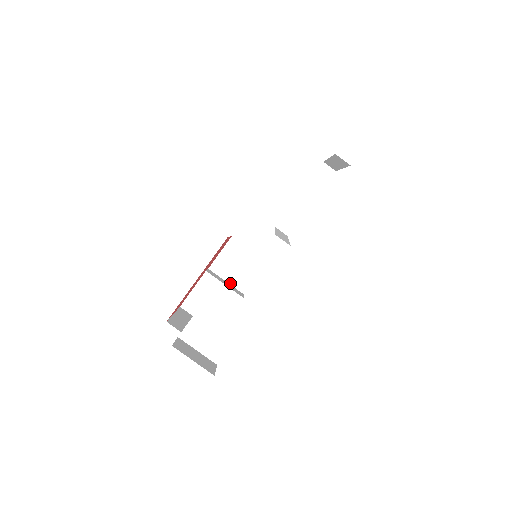
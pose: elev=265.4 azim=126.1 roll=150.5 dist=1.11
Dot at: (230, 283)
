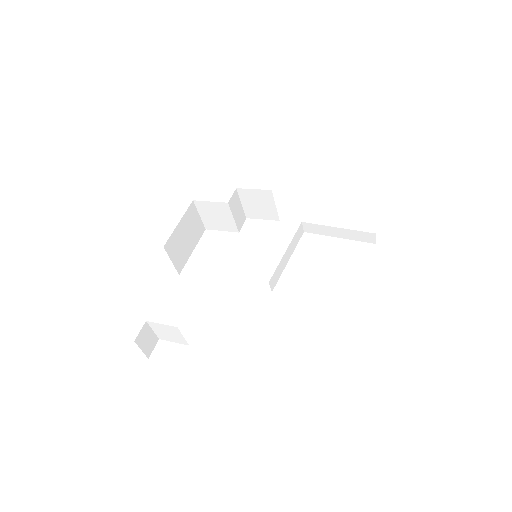
Dot at: (243, 206)
